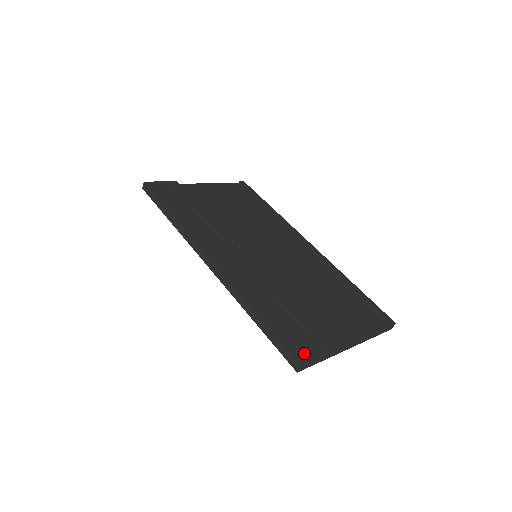
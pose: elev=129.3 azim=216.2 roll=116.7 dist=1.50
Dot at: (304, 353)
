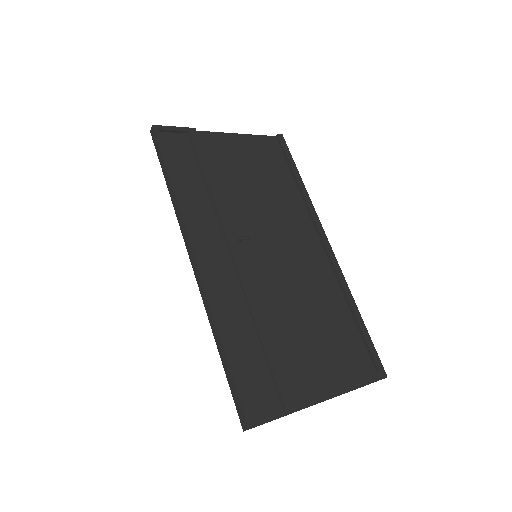
Dot at: (260, 409)
